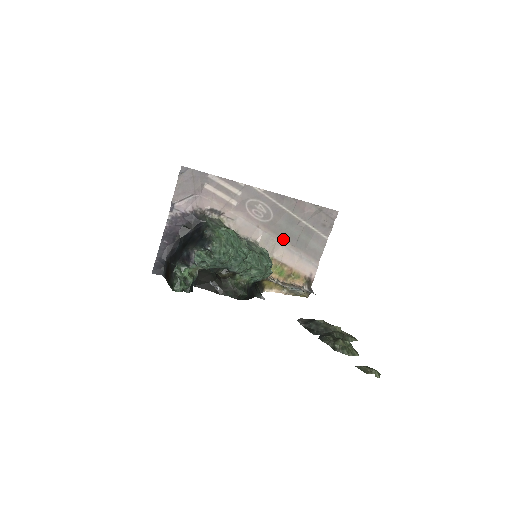
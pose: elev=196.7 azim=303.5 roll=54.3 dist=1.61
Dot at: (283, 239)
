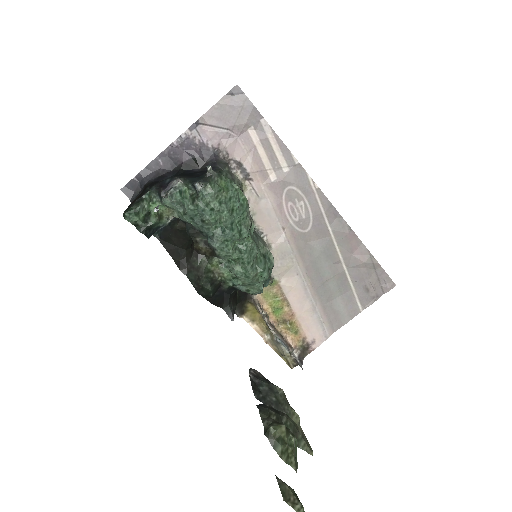
Dot at: (305, 268)
